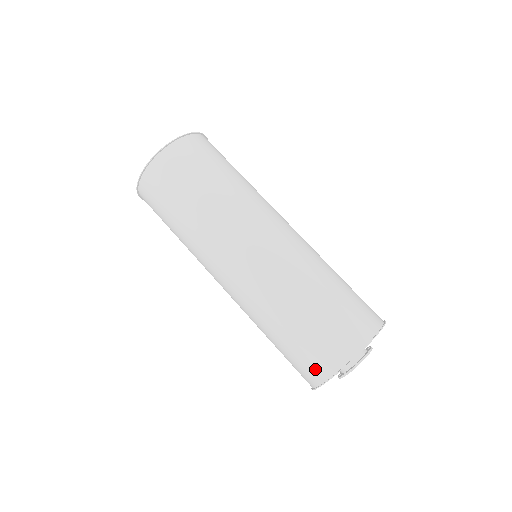
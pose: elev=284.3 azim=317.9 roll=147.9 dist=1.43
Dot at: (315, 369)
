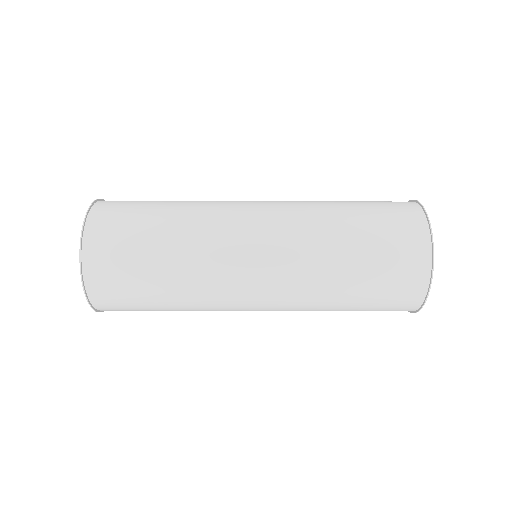
Dot at: occluded
